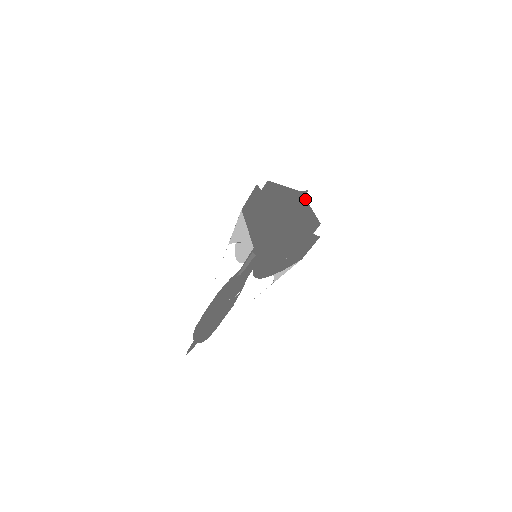
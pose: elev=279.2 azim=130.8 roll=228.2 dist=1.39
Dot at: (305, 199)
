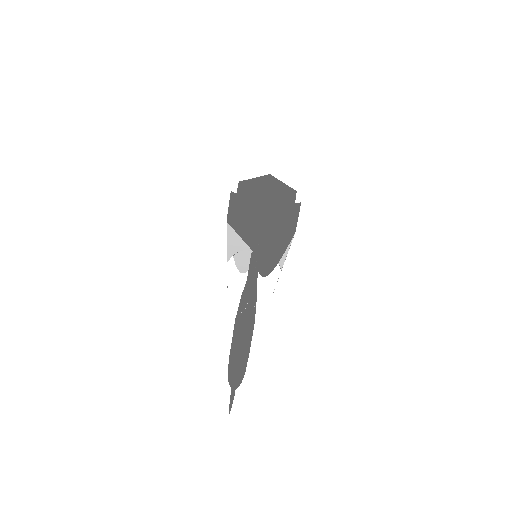
Dot at: (275, 178)
